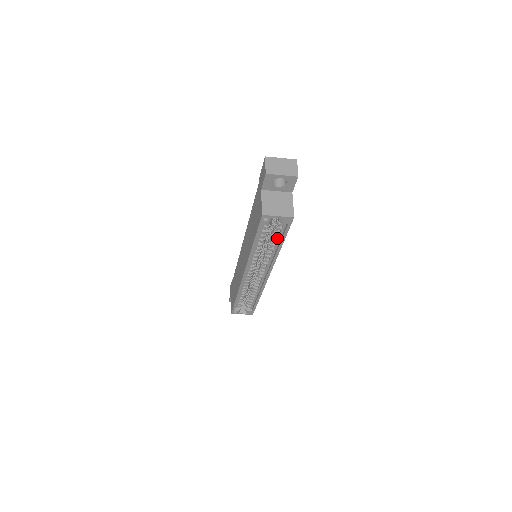
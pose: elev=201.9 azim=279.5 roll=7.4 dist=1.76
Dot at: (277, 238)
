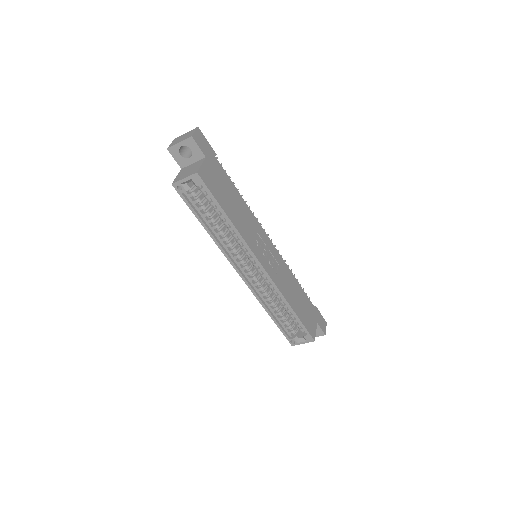
Dot at: (218, 210)
